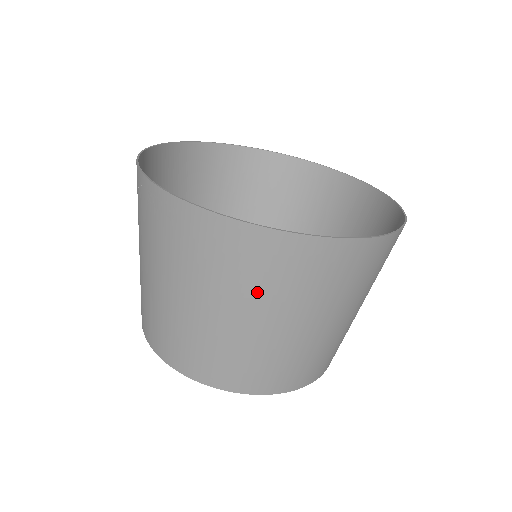
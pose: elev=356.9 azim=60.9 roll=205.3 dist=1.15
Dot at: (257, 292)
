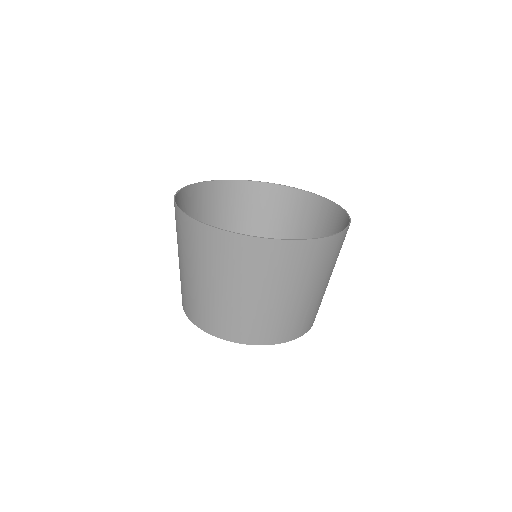
Dot at: (197, 259)
